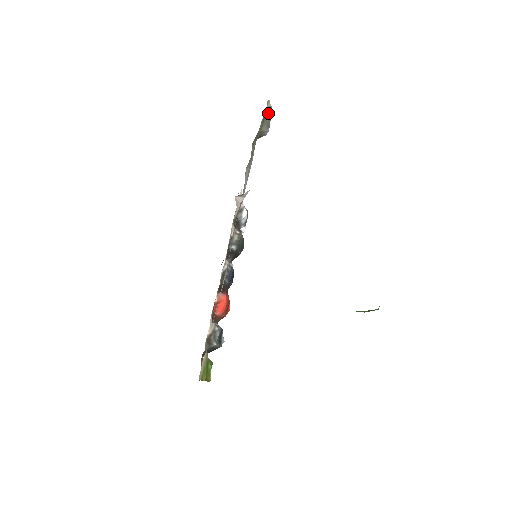
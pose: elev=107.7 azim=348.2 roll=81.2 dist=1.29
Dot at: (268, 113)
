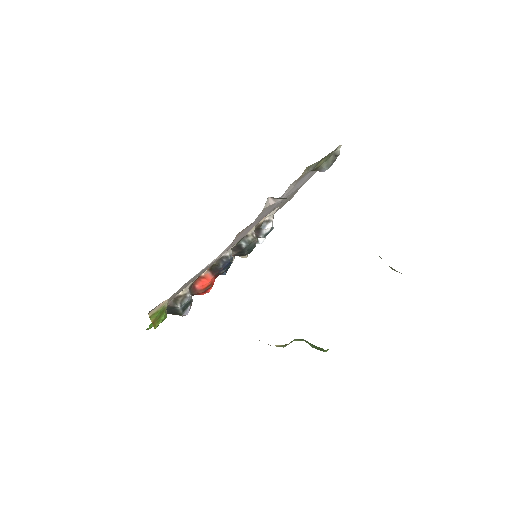
Dot at: (334, 156)
